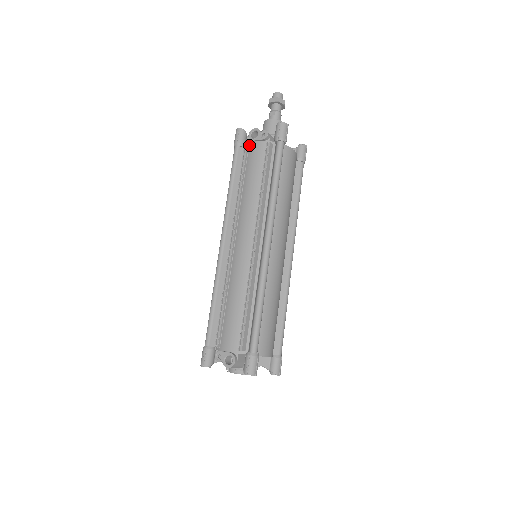
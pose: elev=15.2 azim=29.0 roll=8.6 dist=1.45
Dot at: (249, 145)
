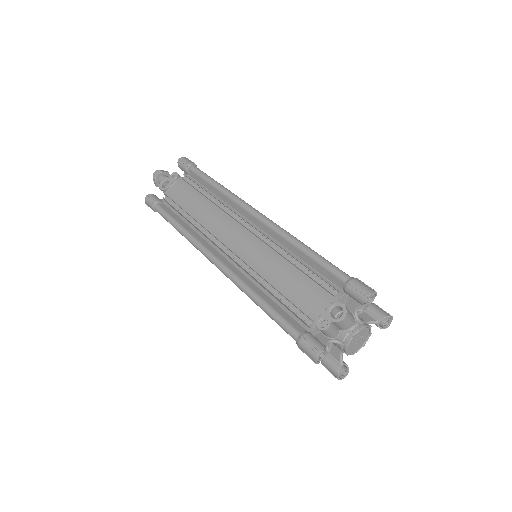
Dot at: (167, 195)
